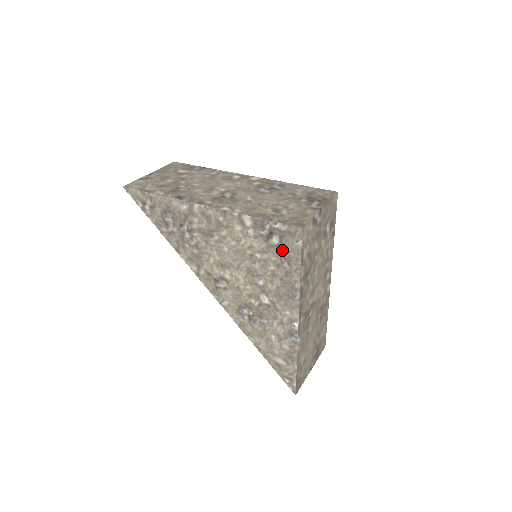
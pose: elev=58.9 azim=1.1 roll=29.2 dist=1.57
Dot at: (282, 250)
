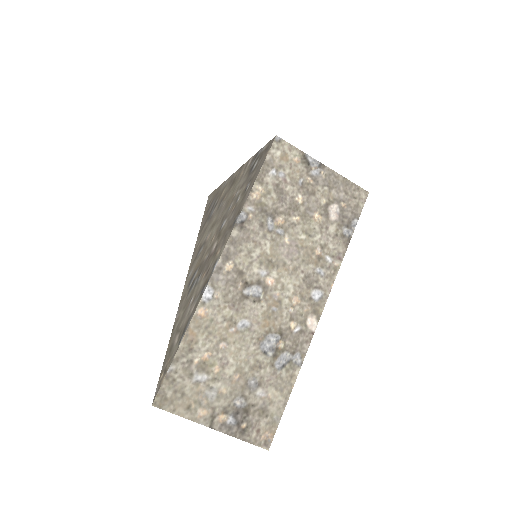
Dot at: (253, 173)
